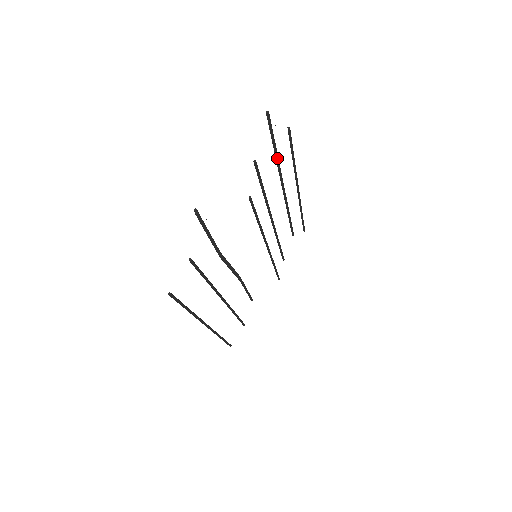
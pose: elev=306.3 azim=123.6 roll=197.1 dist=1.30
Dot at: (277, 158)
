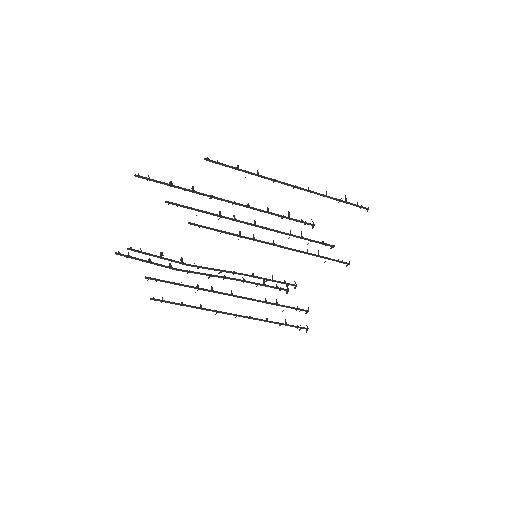
Dot at: (187, 190)
